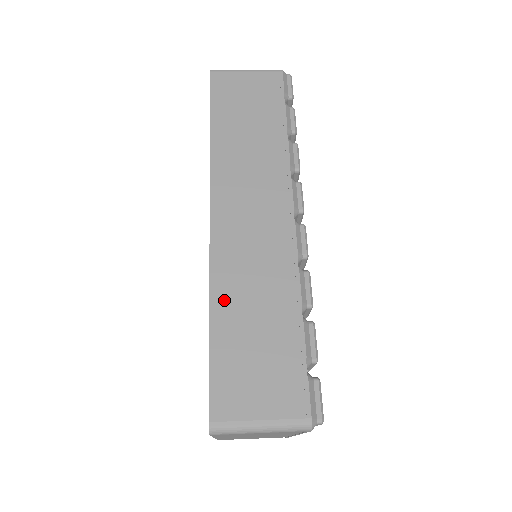
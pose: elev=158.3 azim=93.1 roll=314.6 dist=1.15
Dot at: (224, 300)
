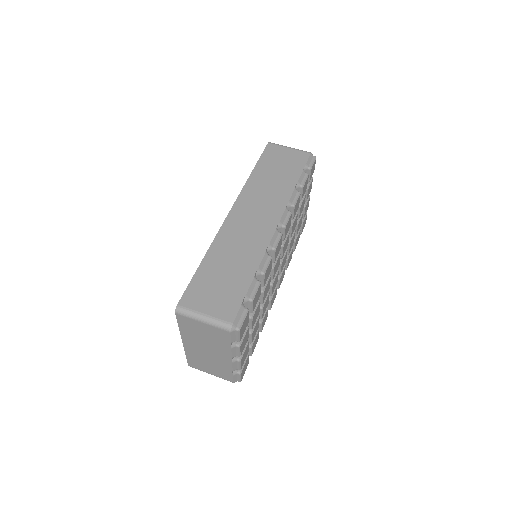
Dot at: (216, 253)
